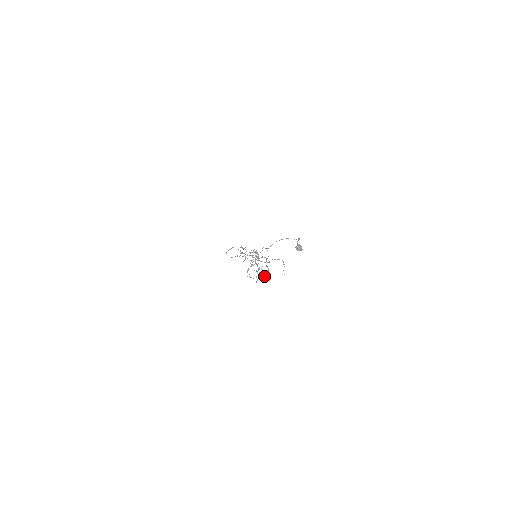
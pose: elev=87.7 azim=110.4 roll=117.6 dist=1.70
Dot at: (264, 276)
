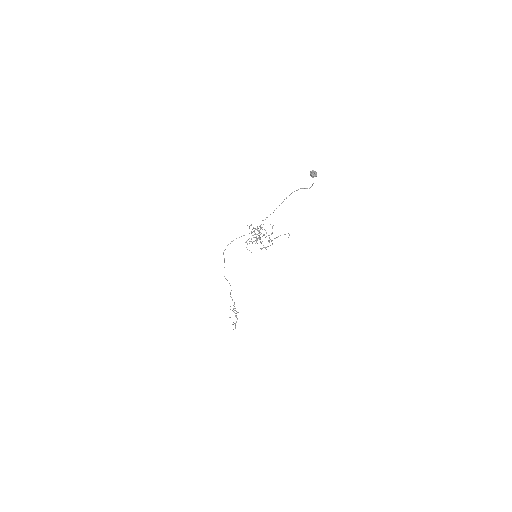
Dot at: occluded
